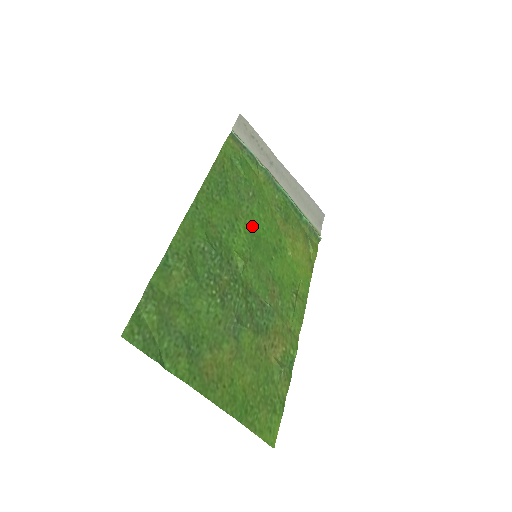
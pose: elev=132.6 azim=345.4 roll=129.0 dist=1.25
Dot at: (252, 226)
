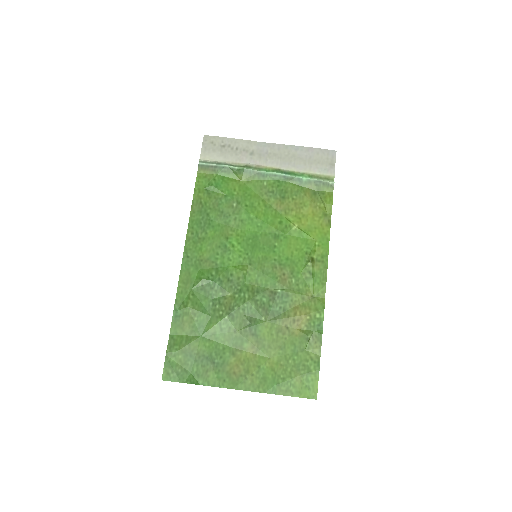
Dot at: (245, 232)
